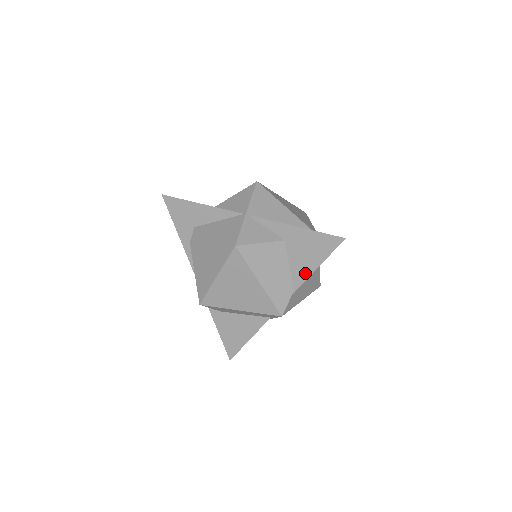
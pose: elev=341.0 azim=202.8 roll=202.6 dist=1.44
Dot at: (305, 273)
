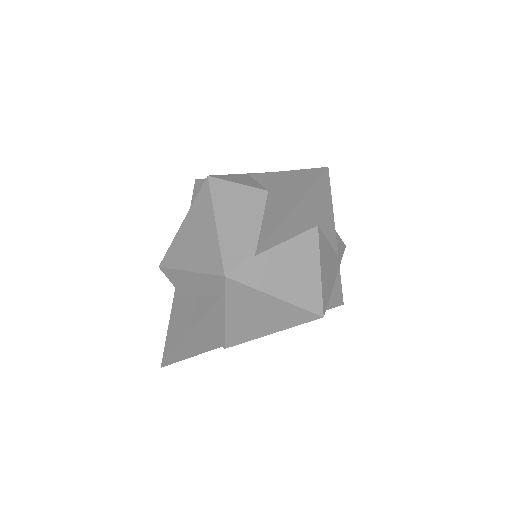
Dot at: (274, 225)
